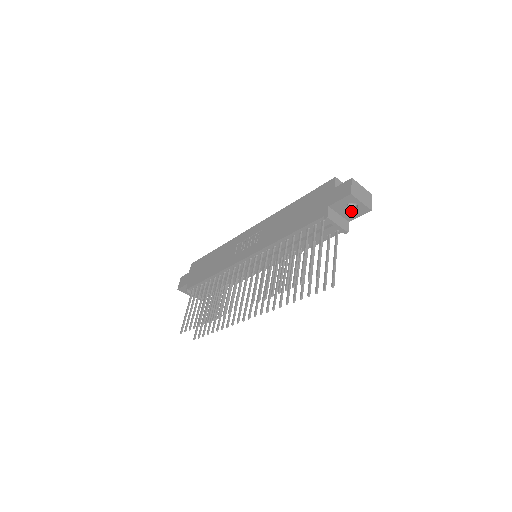
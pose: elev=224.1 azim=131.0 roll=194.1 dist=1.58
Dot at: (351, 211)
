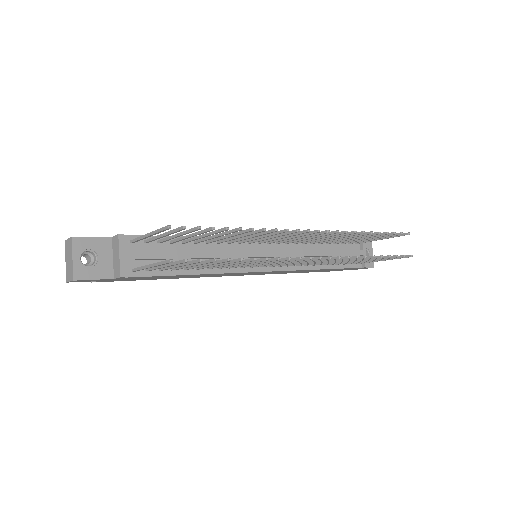
Dot at: occluded
